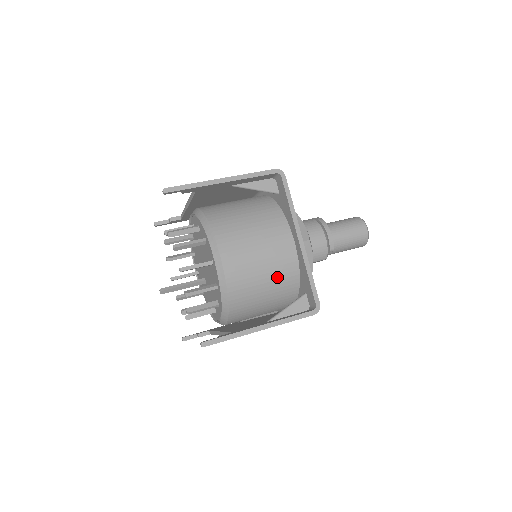
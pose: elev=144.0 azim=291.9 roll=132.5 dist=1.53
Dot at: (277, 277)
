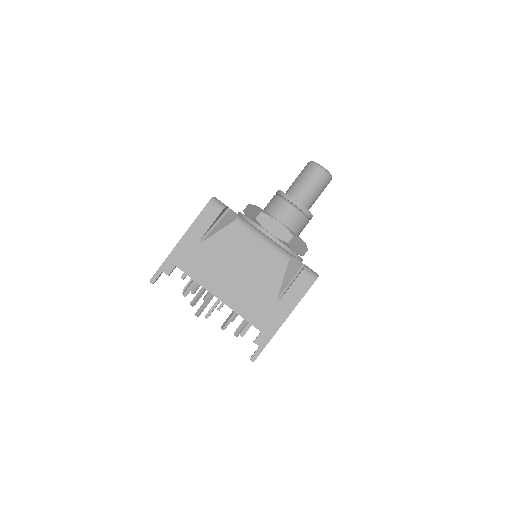
Dot at: occluded
